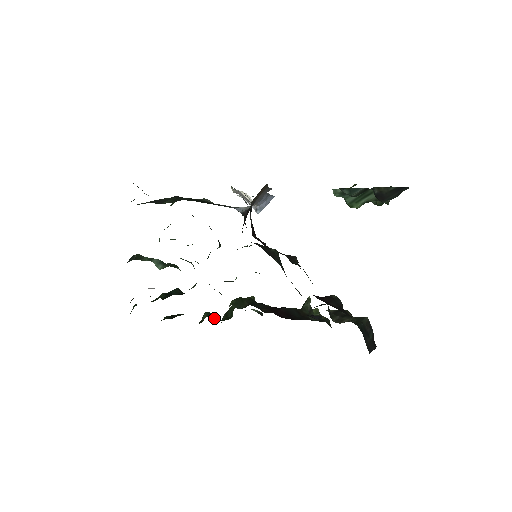
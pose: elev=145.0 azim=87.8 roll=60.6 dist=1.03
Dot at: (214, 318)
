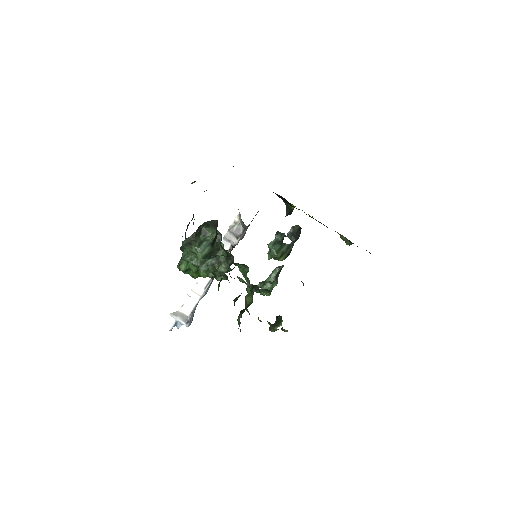
Dot at: occluded
